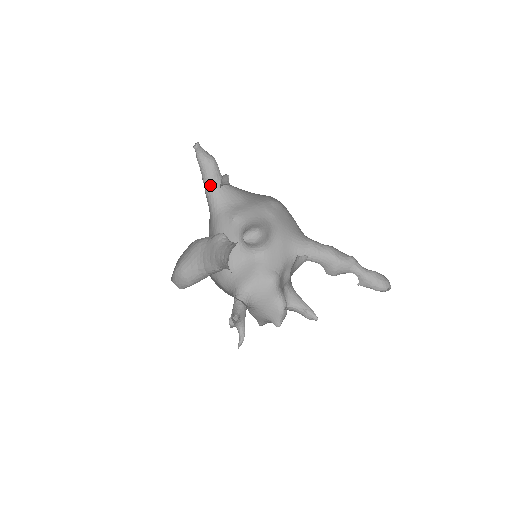
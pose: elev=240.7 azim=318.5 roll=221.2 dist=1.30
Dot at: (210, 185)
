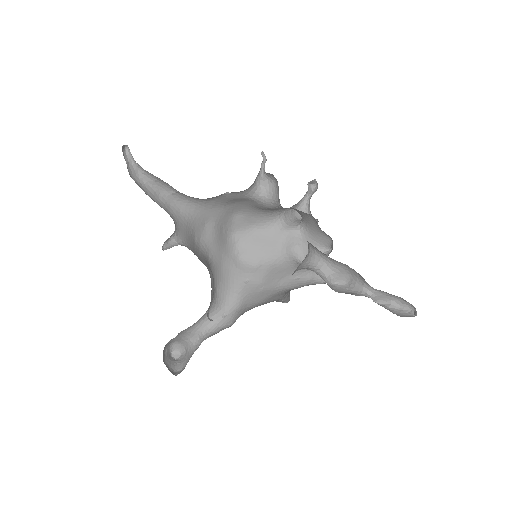
Dot at: (173, 190)
